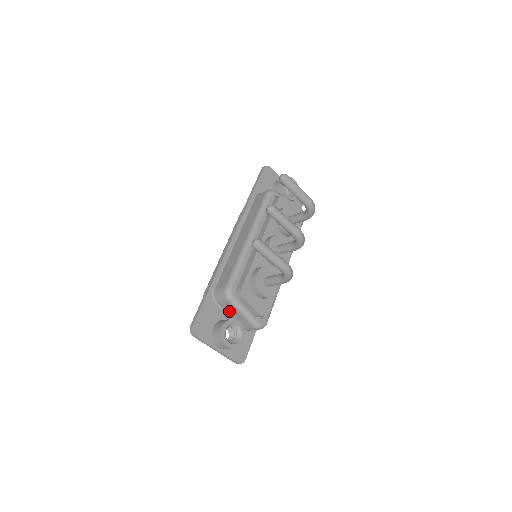
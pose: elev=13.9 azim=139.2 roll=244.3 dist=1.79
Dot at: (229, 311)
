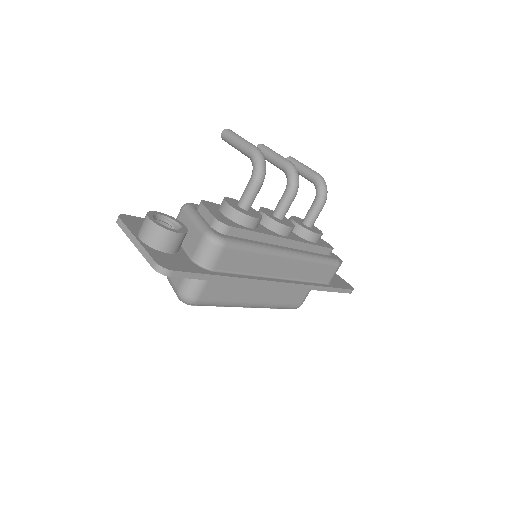
Dot at: occluded
